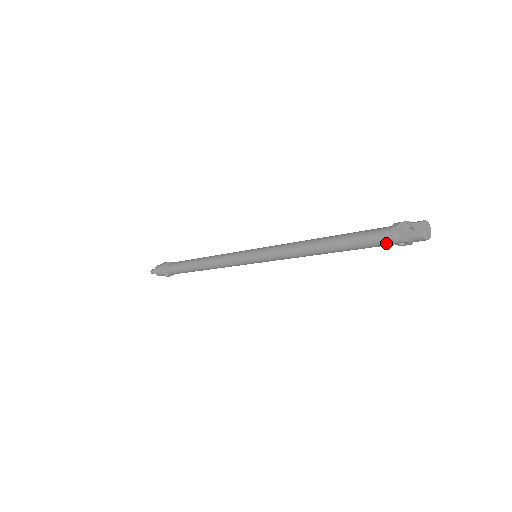
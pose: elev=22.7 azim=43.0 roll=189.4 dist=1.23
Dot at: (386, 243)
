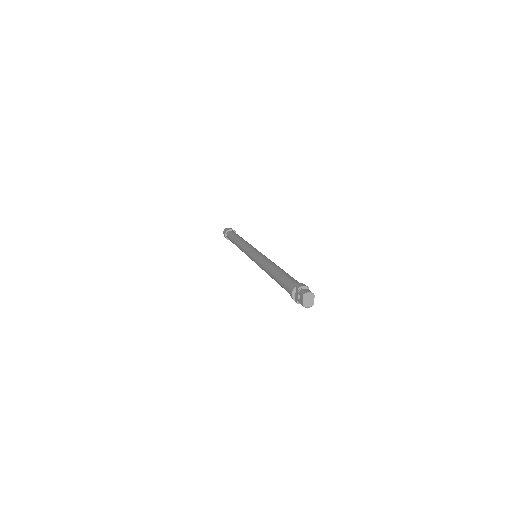
Dot at: occluded
